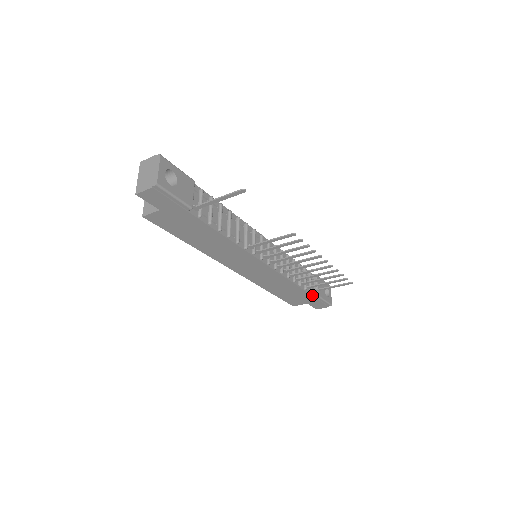
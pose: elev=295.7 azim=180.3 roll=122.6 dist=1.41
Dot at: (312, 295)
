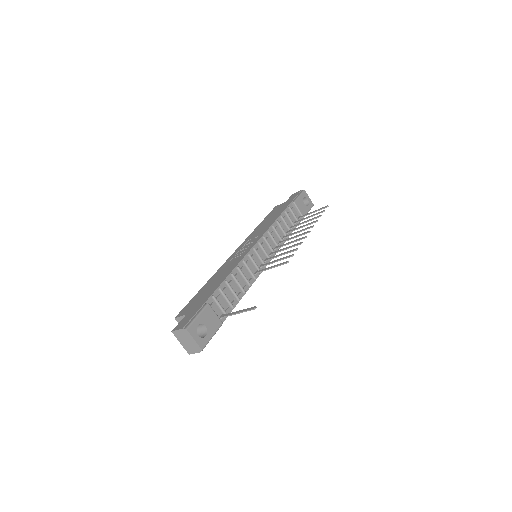
Dot at: occluded
